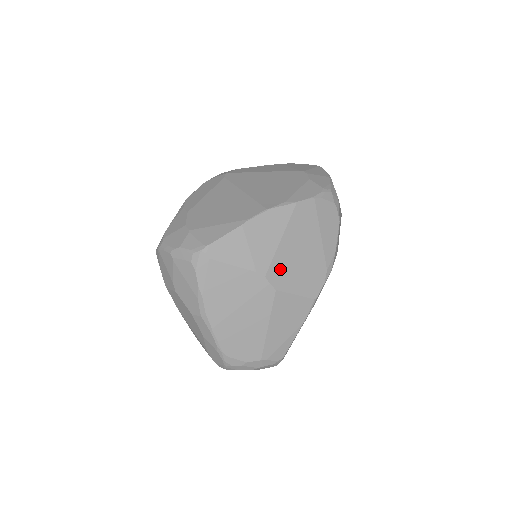
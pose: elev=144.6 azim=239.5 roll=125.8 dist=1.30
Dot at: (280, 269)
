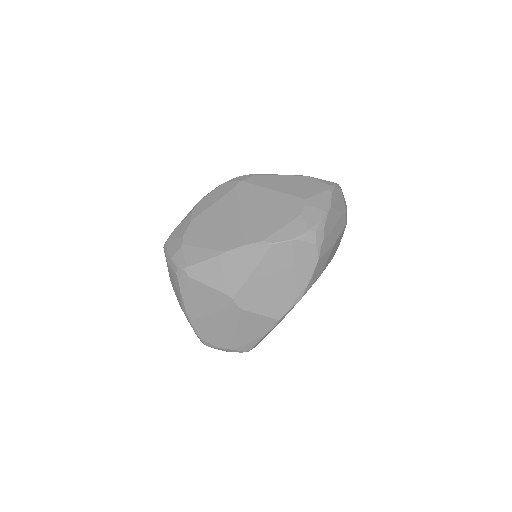
Dot at: (248, 294)
